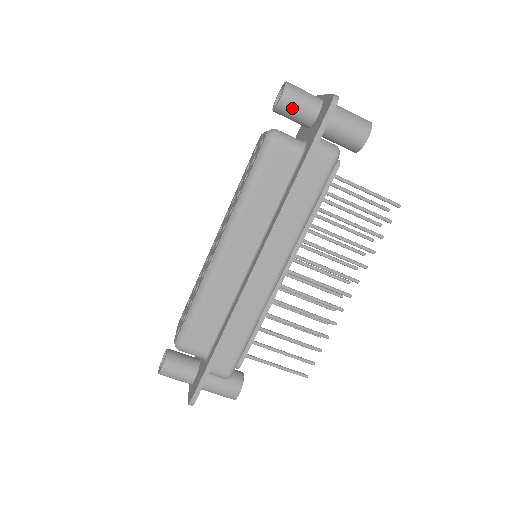
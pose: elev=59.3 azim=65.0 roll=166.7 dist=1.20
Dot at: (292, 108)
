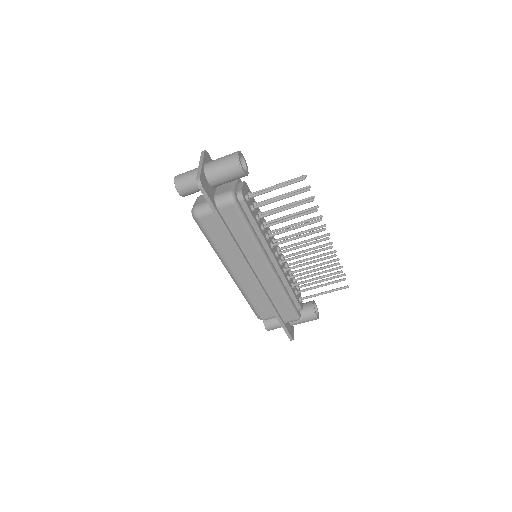
Dot at: (189, 192)
